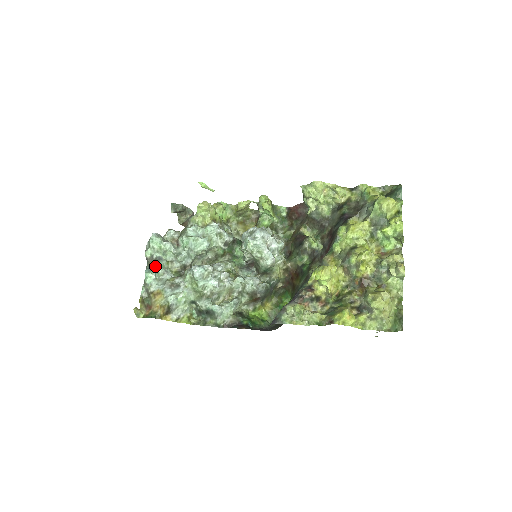
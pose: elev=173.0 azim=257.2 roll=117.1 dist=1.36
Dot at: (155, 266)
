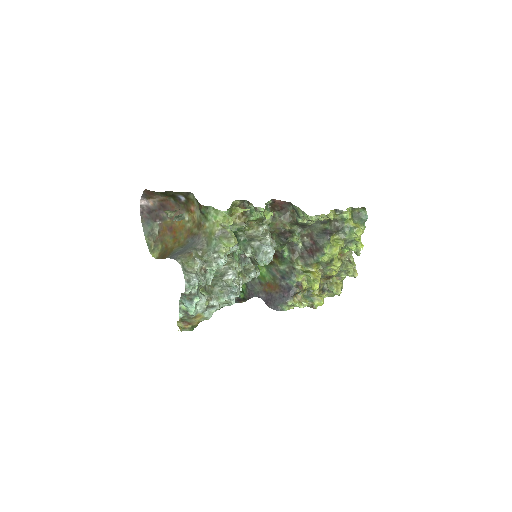
Dot at: (195, 300)
